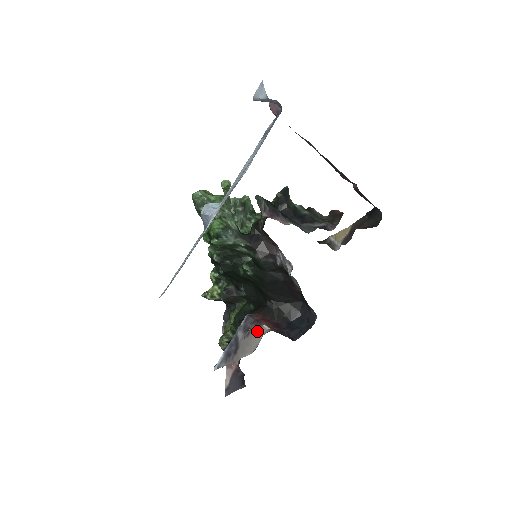
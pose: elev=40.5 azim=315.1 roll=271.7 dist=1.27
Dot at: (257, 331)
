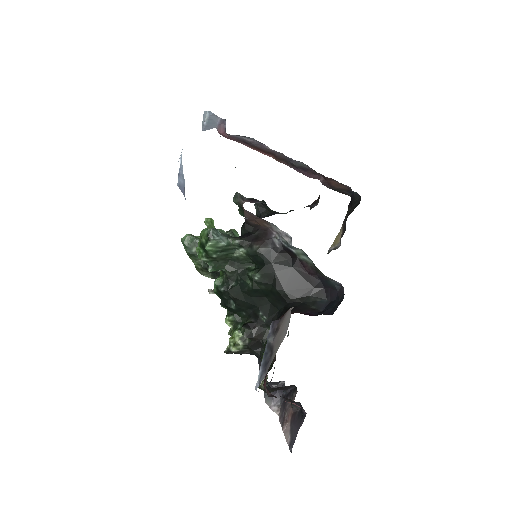
Dot at: (285, 317)
